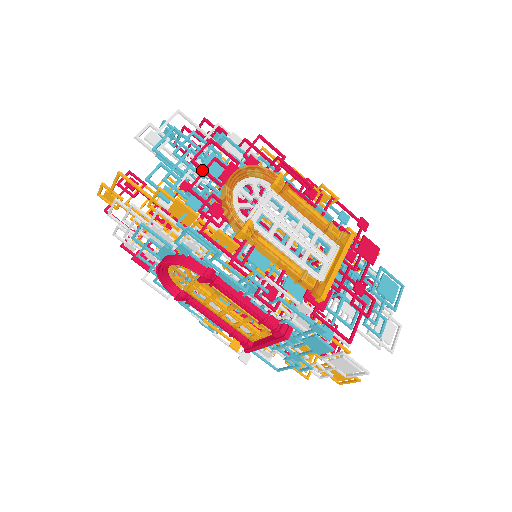
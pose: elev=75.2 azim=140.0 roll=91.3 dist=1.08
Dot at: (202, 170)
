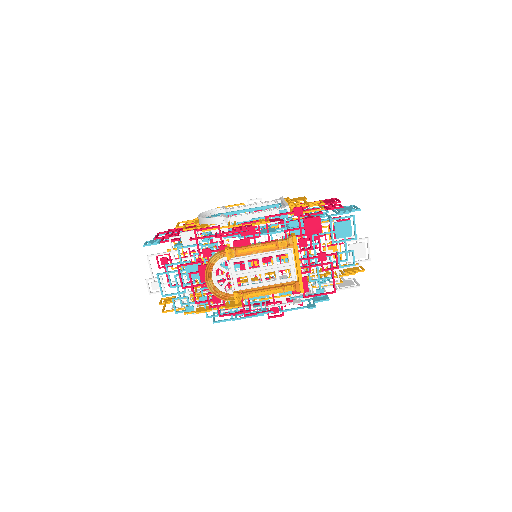
Dot at: occluded
